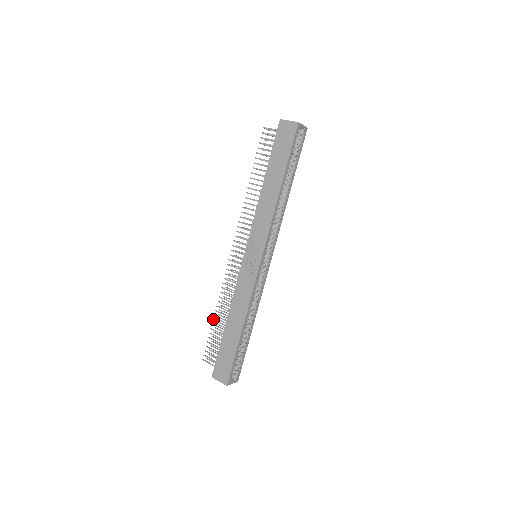
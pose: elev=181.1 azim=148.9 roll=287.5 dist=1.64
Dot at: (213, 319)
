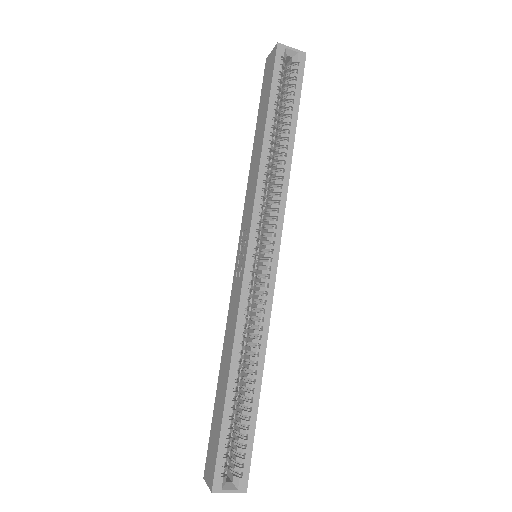
Dot at: occluded
